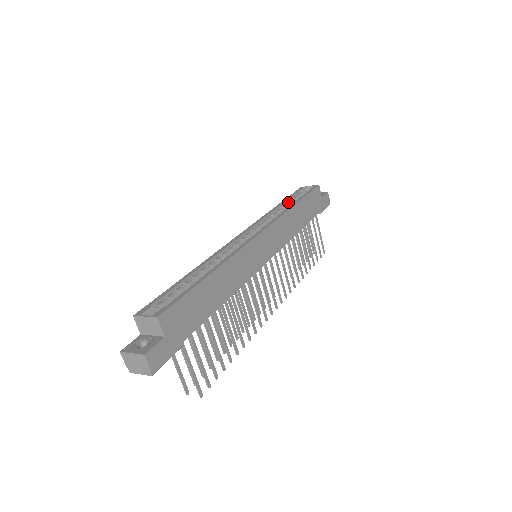
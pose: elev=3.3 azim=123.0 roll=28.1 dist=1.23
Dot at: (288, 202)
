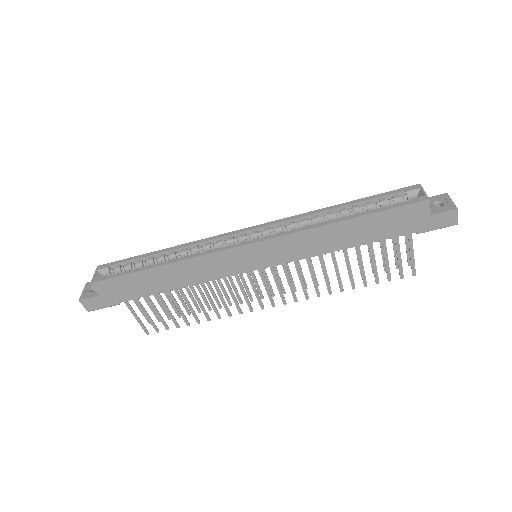
Dot at: (364, 204)
